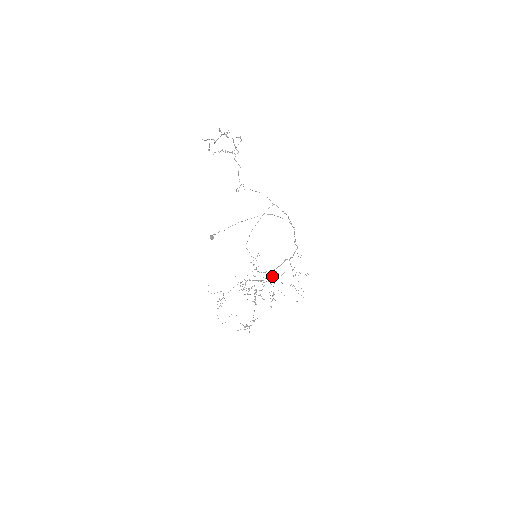
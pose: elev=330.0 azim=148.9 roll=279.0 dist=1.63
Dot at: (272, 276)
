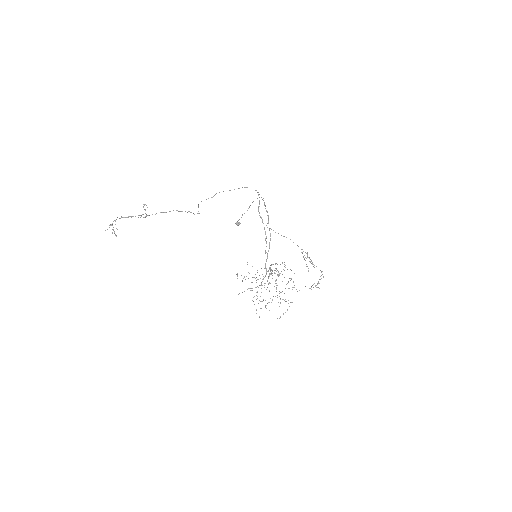
Dot at: occluded
